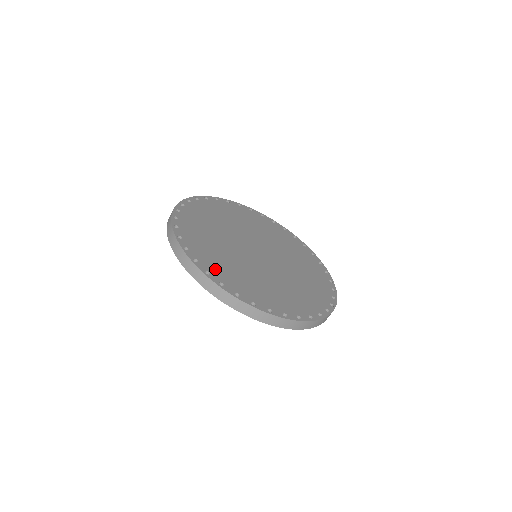
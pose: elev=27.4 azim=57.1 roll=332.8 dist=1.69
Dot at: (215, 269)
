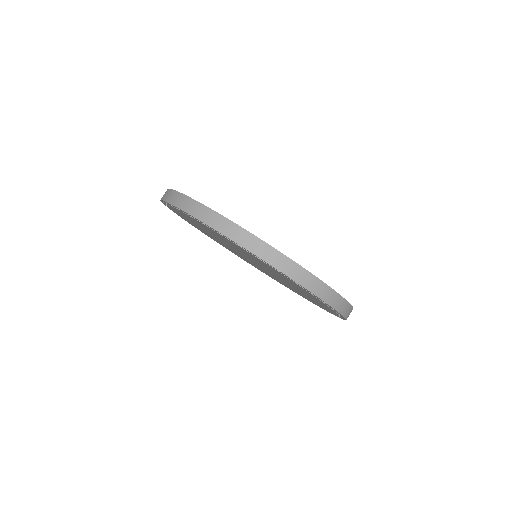
Dot at: occluded
